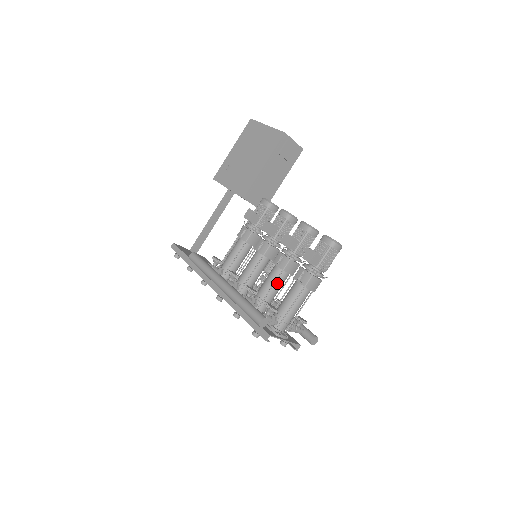
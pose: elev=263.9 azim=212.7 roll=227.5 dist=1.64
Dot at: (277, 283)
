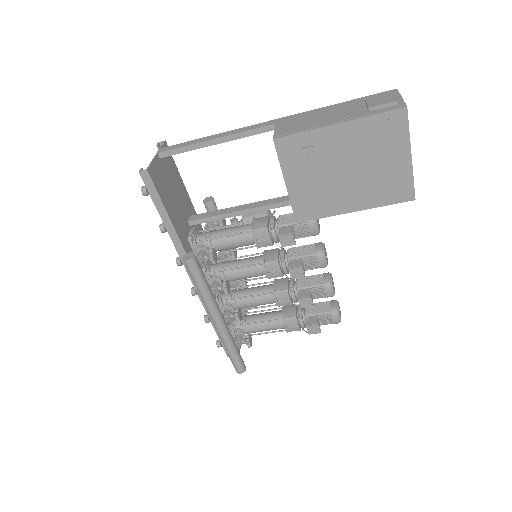
Dot at: occluded
